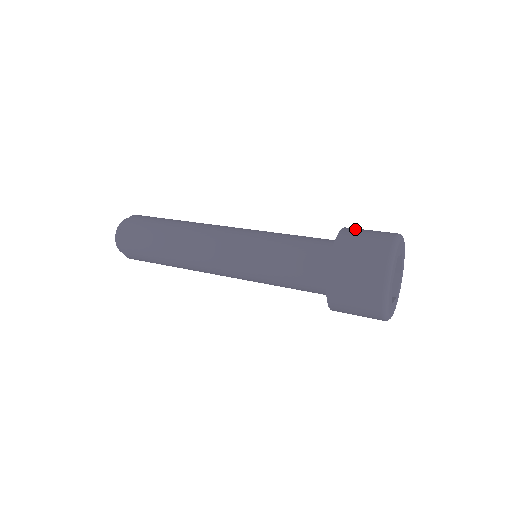
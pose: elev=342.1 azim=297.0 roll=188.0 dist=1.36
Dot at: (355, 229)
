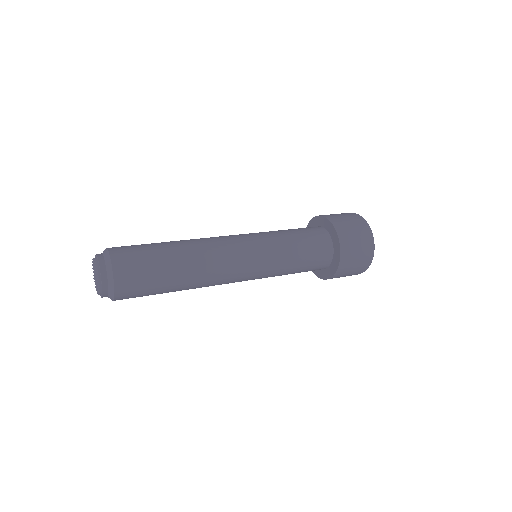
Dot at: occluded
